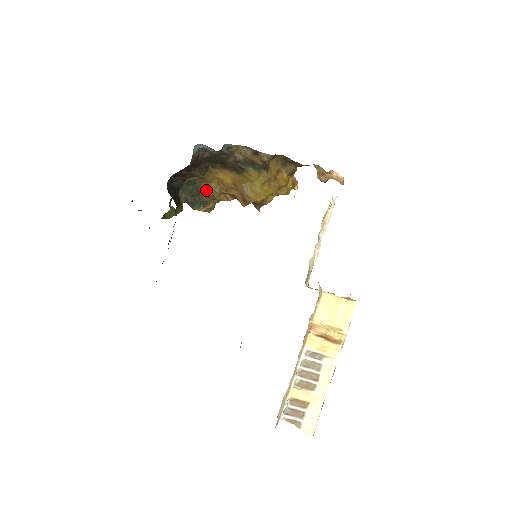
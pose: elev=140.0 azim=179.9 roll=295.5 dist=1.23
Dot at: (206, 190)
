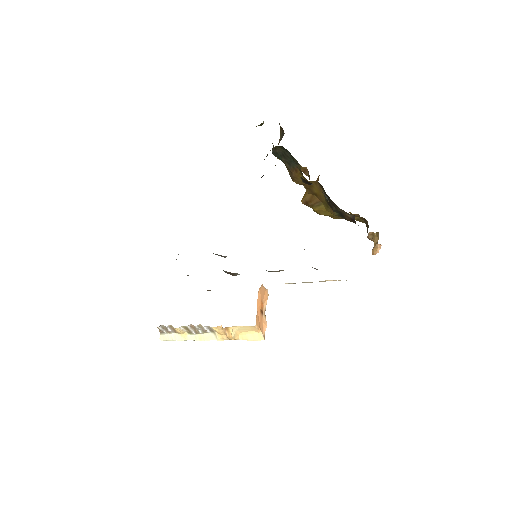
Dot at: (295, 173)
